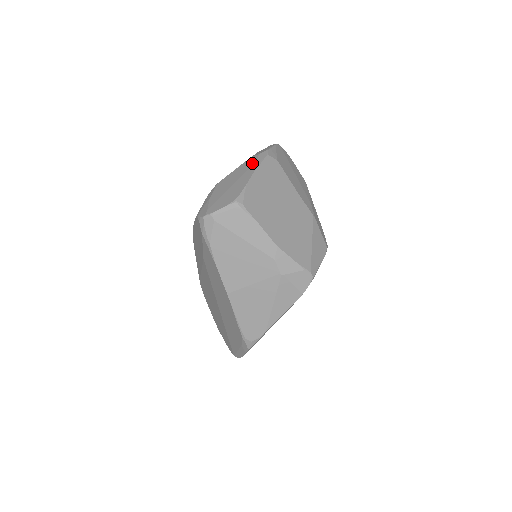
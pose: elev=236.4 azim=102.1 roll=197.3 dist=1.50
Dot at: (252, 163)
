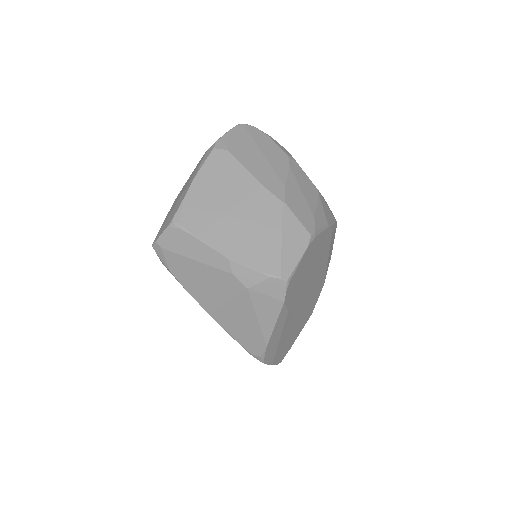
Dot at: (198, 165)
